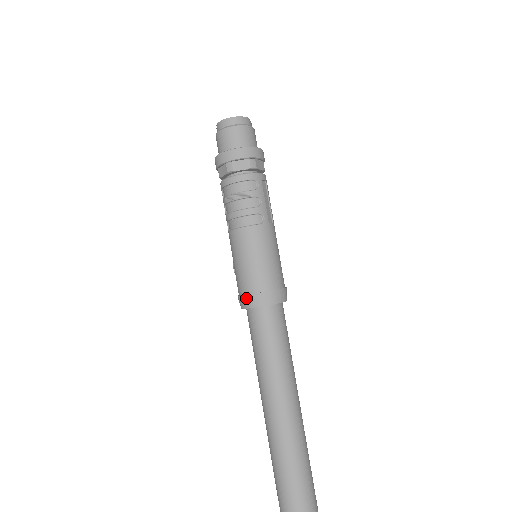
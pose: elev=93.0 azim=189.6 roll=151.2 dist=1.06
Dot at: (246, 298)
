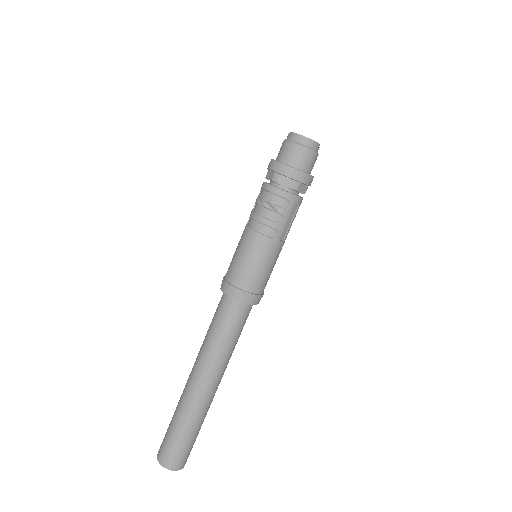
Dot at: (226, 285)
